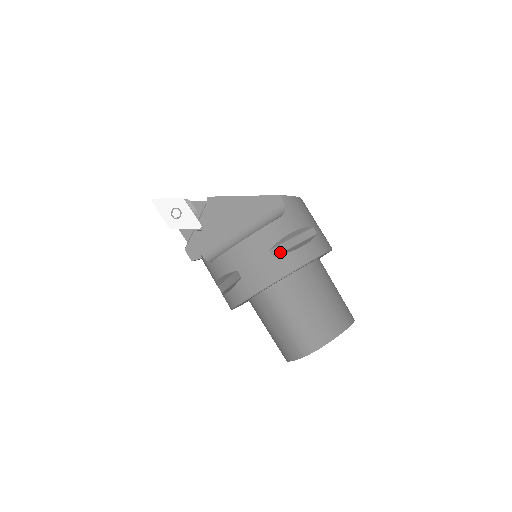
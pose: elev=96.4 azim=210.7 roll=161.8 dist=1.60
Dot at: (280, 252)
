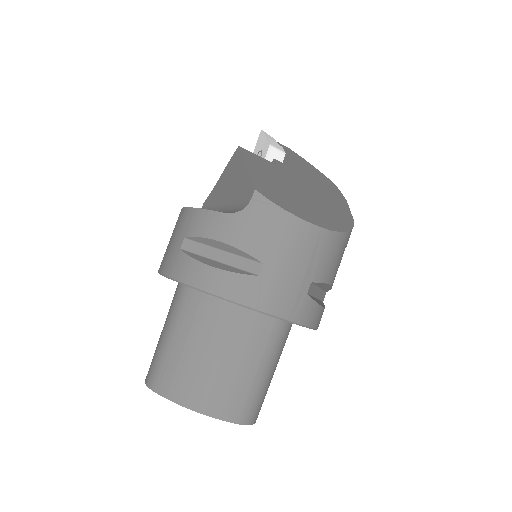
Dot at: (193, 251)
